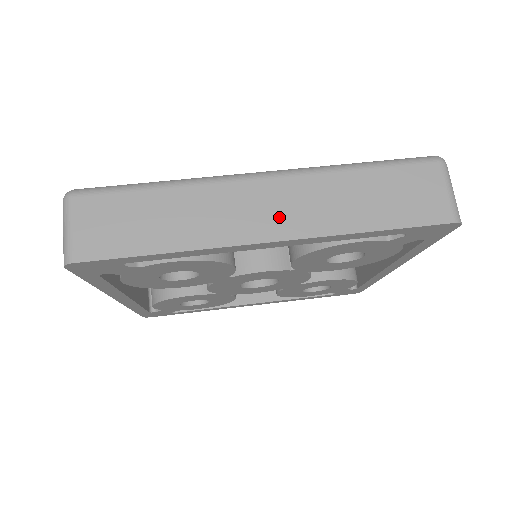
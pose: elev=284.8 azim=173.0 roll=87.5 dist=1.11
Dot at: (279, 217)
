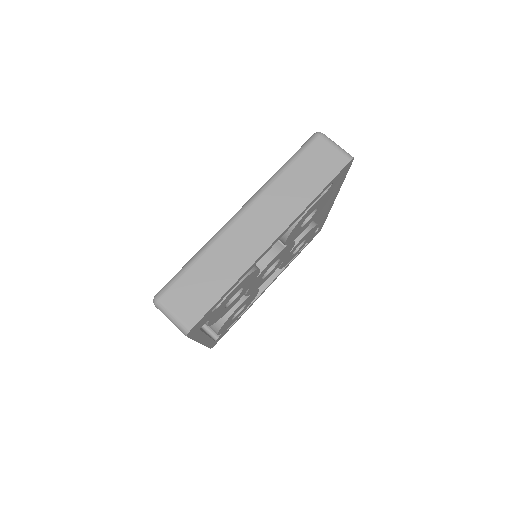
Dot at: (268, 225)
